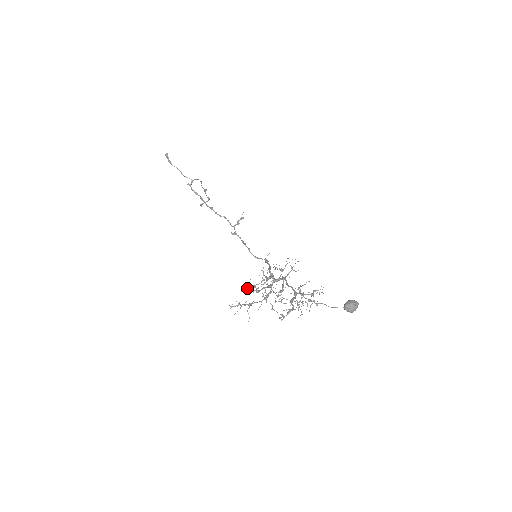
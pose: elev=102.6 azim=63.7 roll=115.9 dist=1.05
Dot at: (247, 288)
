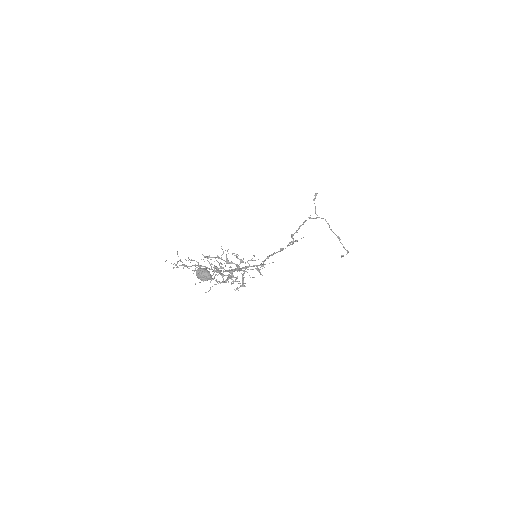
Dot at: (204, 256)
